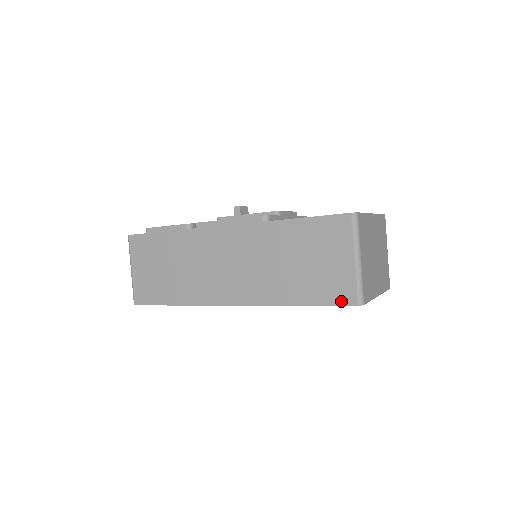
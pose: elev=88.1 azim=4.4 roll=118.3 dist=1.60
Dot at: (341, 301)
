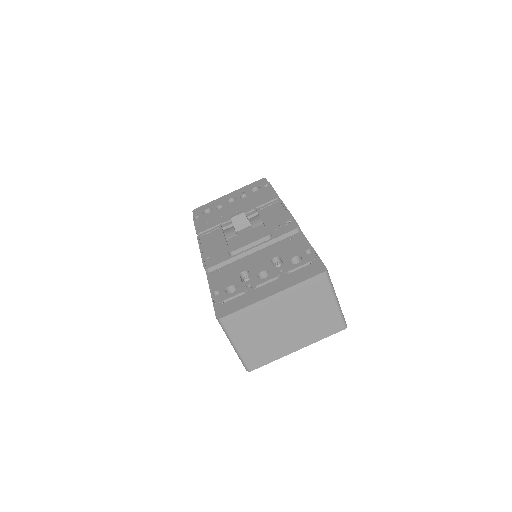
Dot at: occluded
